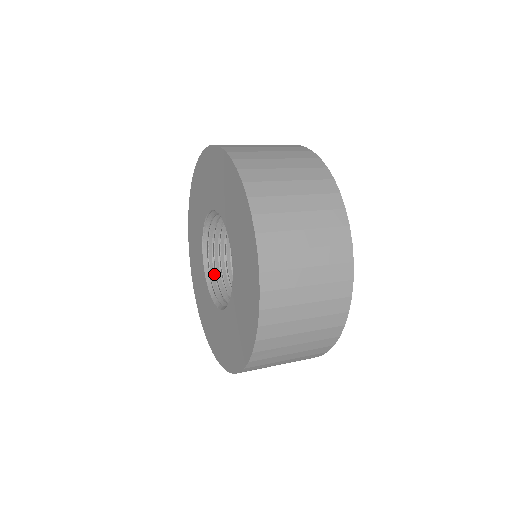
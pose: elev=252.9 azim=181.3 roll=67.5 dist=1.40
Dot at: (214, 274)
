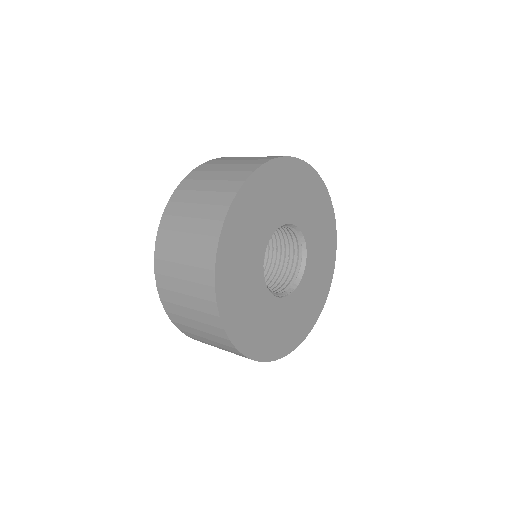
Dot at: occluded
